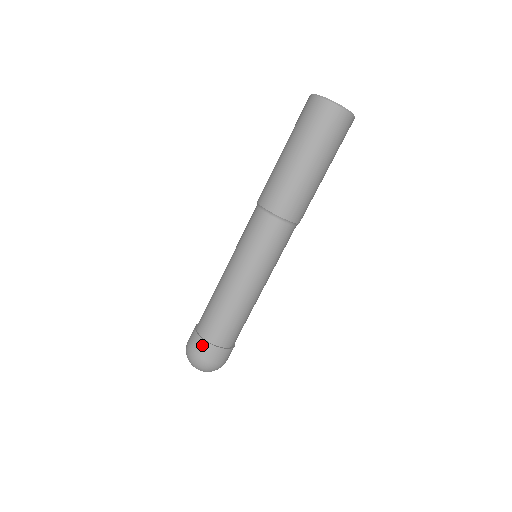
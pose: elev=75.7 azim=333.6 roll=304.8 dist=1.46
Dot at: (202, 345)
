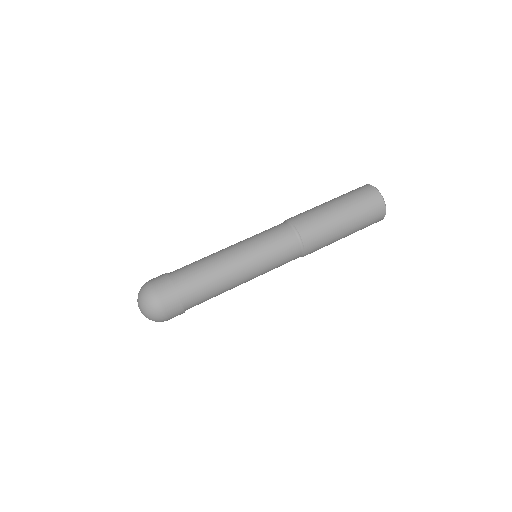
Dot at: occluded
